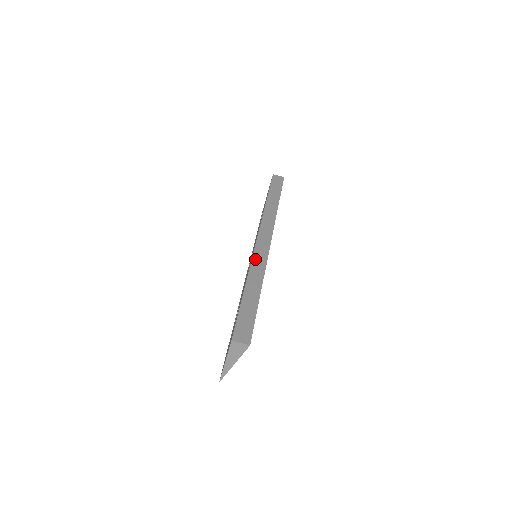
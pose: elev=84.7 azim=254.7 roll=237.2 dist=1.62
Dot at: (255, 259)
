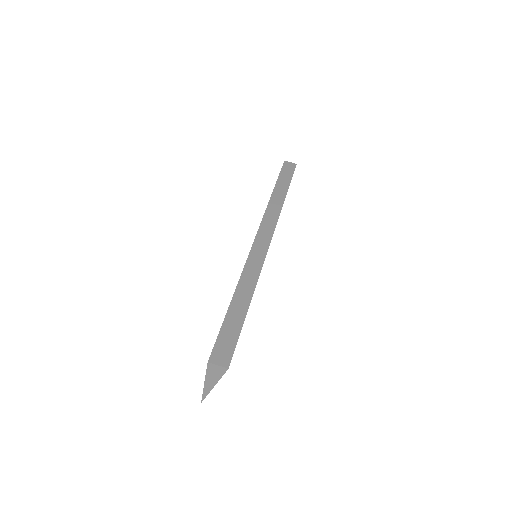
Dot at: (249, 262)
